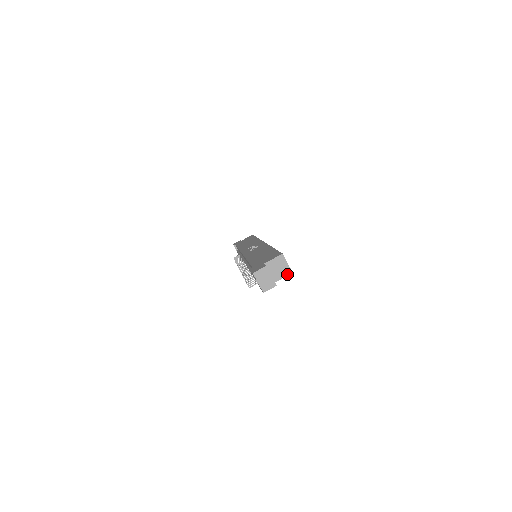
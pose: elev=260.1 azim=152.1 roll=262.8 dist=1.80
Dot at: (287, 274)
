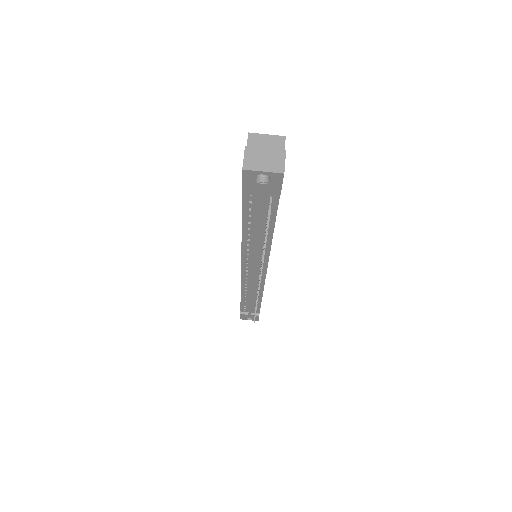
Dot at: (282, 144)
